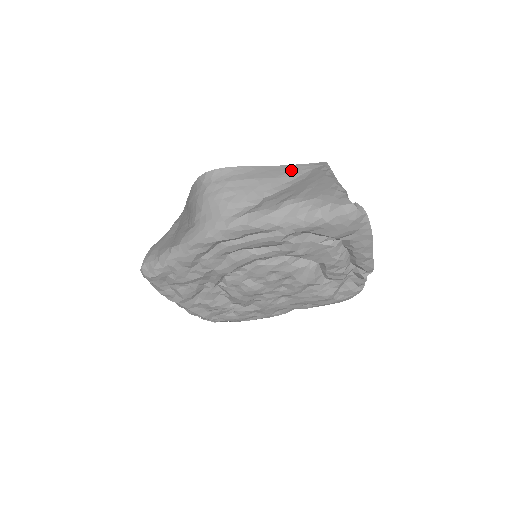
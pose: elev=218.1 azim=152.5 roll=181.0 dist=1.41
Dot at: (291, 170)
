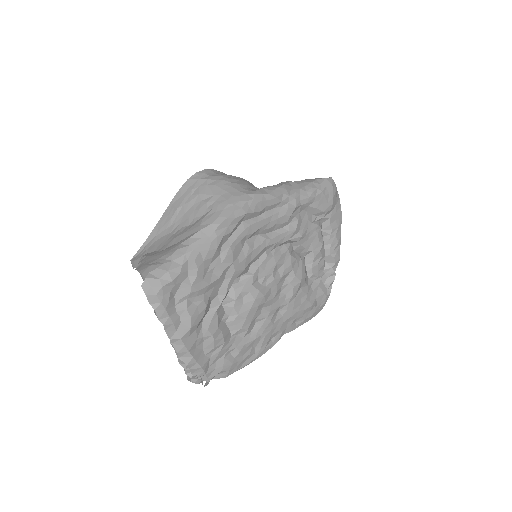
Dot at: occluded
